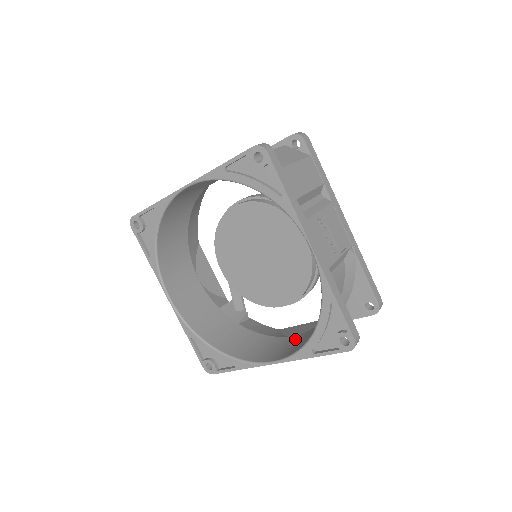
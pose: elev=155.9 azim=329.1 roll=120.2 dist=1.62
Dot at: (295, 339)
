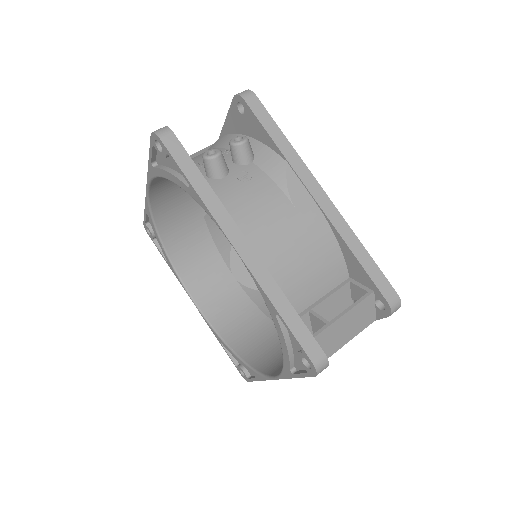
Dot at: (229, 288)
